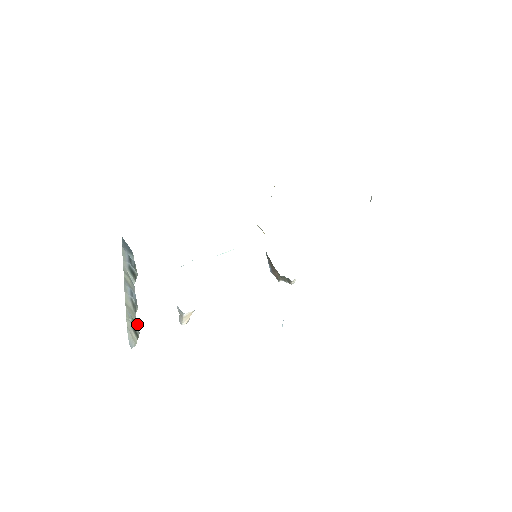
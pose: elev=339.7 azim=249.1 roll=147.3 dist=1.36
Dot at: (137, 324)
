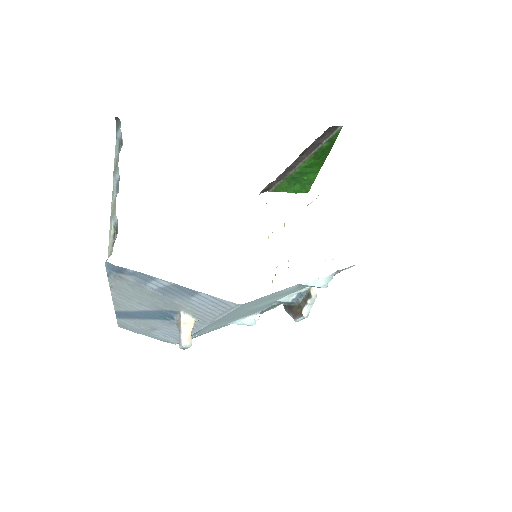
Dot at: (117, 223)
